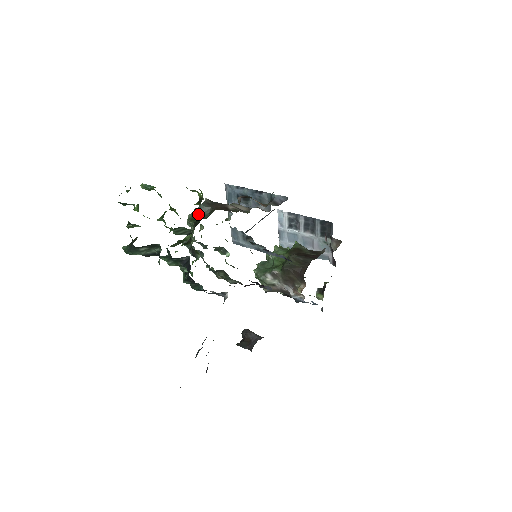
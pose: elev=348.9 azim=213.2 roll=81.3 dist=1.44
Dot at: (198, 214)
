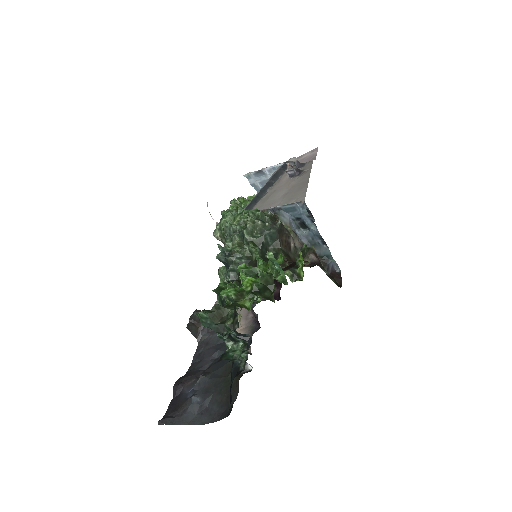
Dot at: (264, 242)
